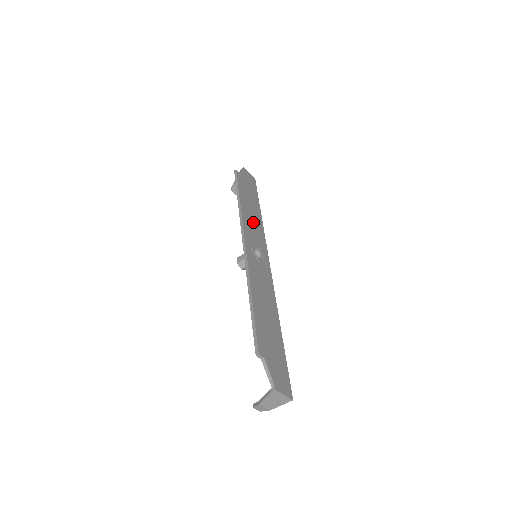
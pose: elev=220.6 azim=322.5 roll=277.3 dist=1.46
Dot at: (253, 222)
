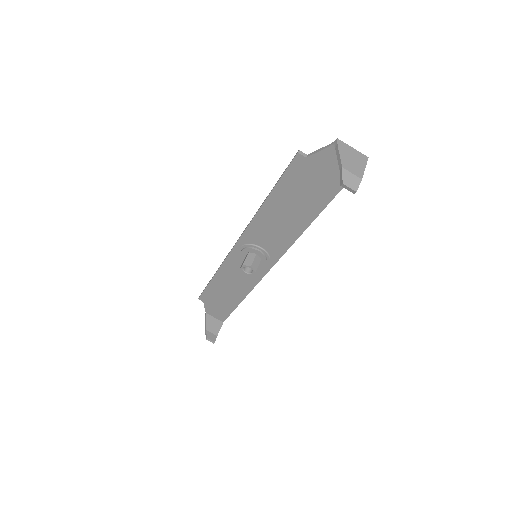
Dot at: (238, 276)
